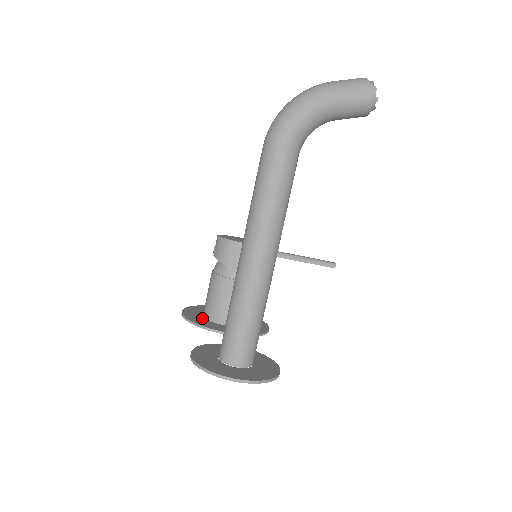
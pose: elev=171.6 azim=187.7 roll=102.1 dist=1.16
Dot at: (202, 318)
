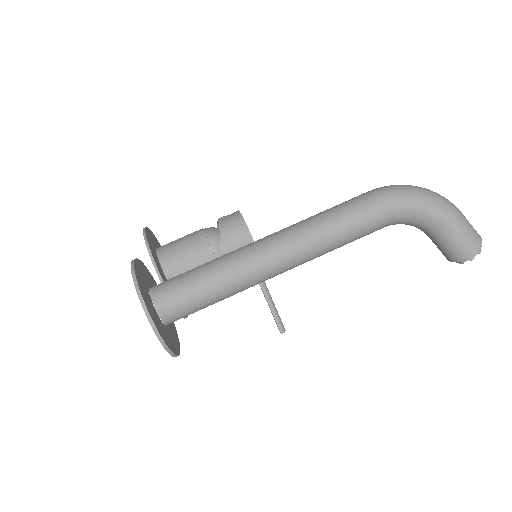
Dot at: (155, 249)
